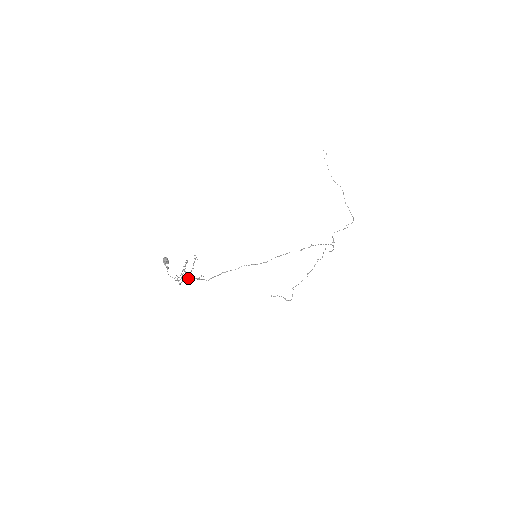
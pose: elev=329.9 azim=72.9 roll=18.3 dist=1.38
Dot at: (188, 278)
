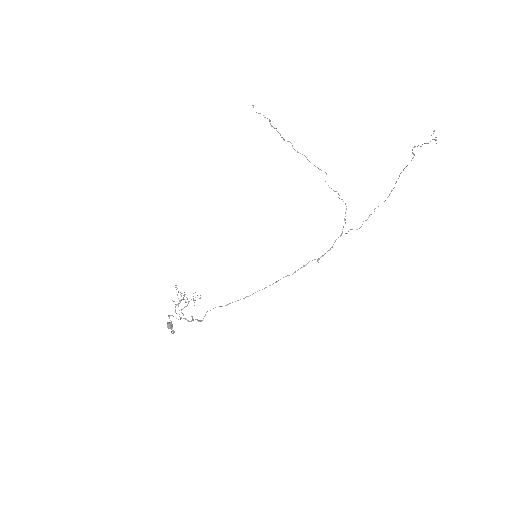
Dot at: (184, 296)
